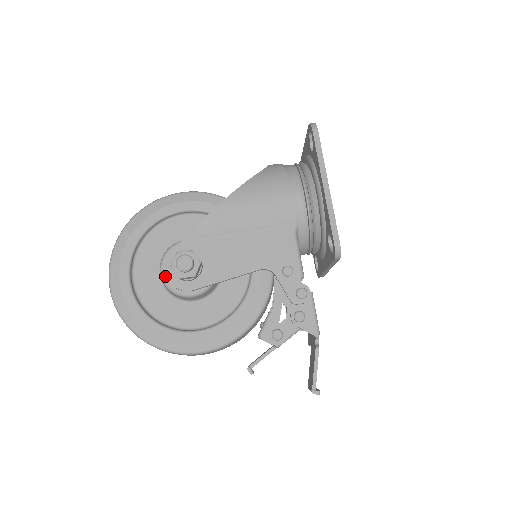
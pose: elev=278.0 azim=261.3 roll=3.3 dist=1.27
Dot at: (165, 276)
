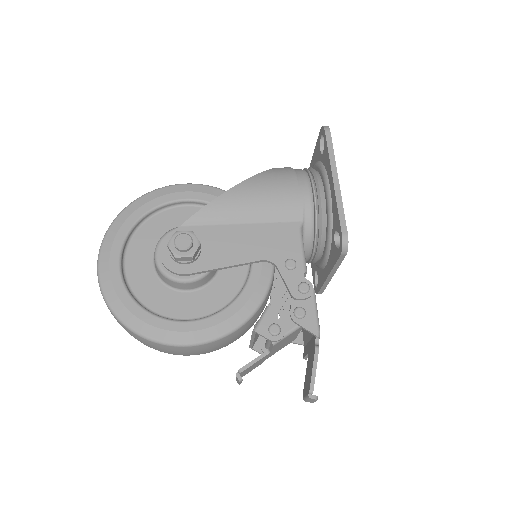
Dot at: (159, 259)
